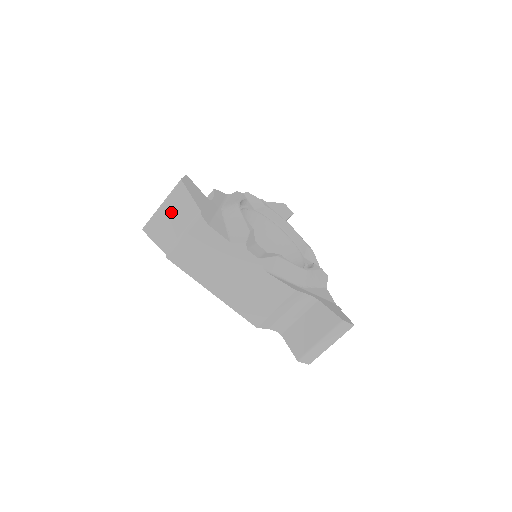
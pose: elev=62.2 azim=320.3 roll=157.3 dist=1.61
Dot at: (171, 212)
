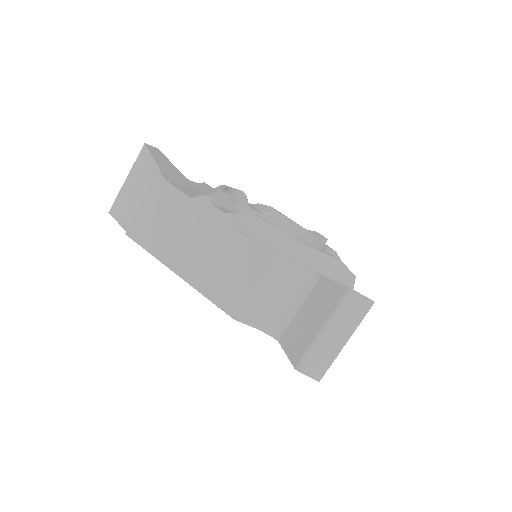
Dot at: (134, 182)
